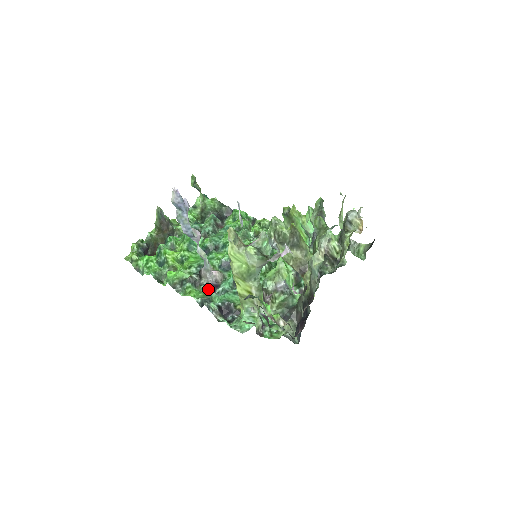
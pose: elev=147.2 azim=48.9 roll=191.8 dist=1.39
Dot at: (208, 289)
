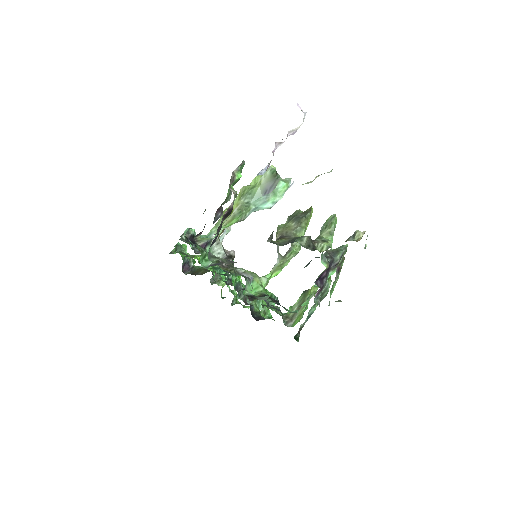
Dot at: (198, 252)
